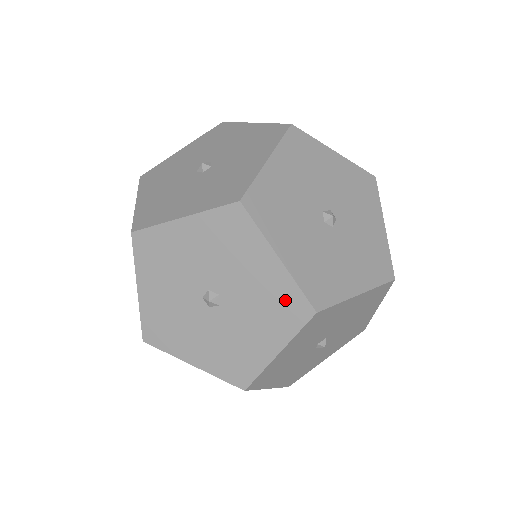
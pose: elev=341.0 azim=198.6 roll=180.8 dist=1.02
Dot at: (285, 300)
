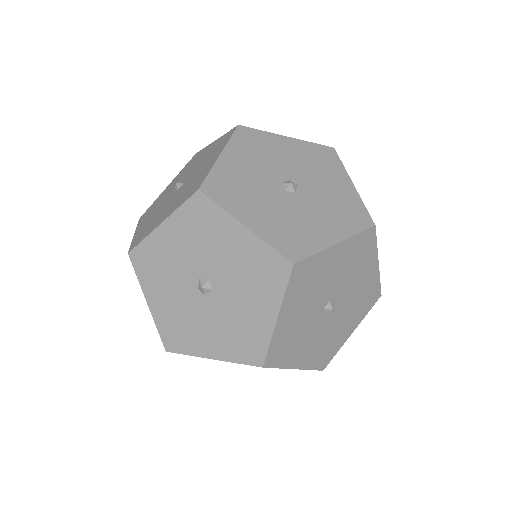
Dot at: (352, 209)
